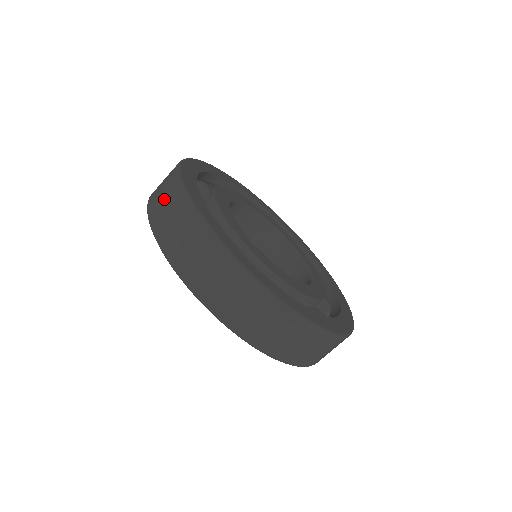
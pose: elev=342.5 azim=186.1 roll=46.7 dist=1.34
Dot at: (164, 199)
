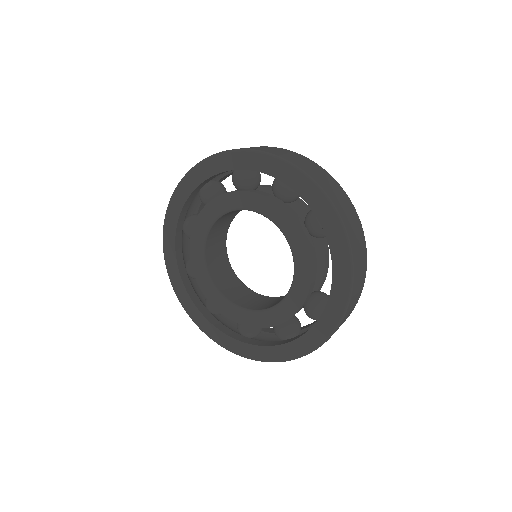
Dot at: (257, 147)
